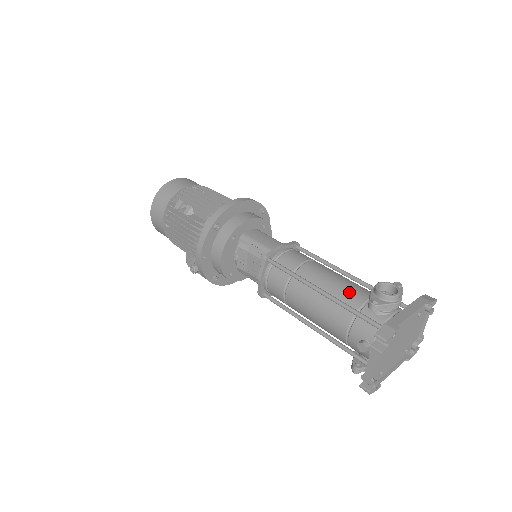
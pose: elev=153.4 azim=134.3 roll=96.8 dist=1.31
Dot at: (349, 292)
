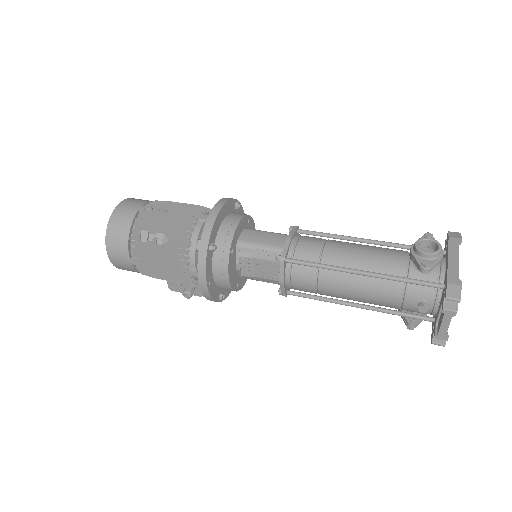
Dot at: (386, 261)
